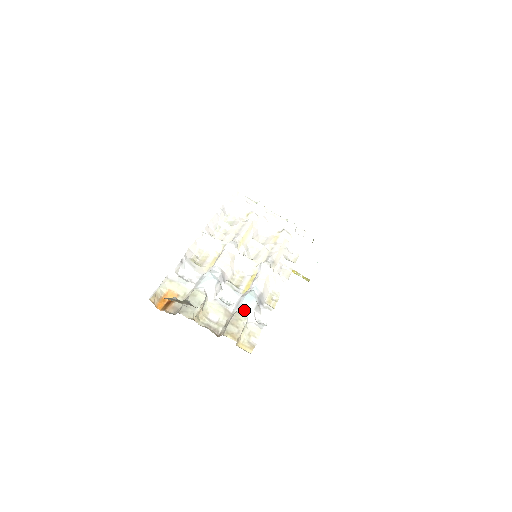
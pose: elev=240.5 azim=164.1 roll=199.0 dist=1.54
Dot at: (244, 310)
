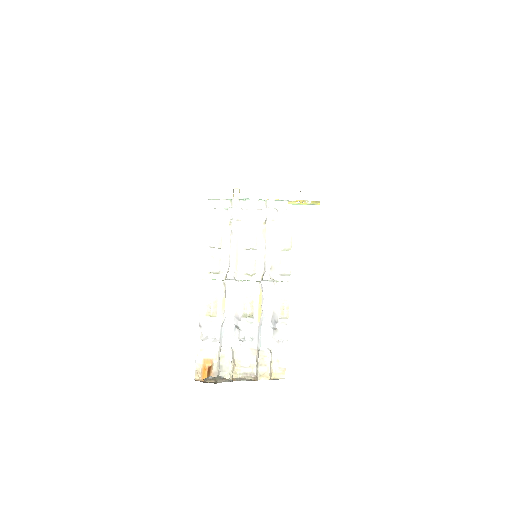
Dot at: (265, 344)
